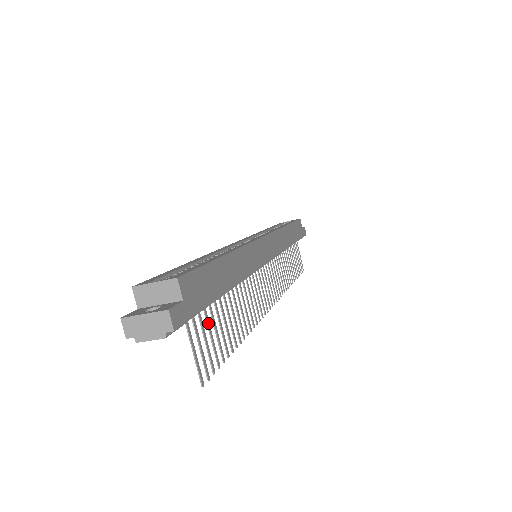
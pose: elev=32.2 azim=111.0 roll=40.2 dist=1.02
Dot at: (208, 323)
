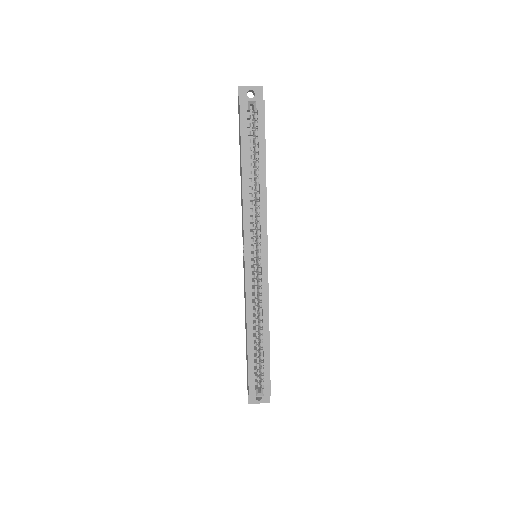
Dot at: occluded
